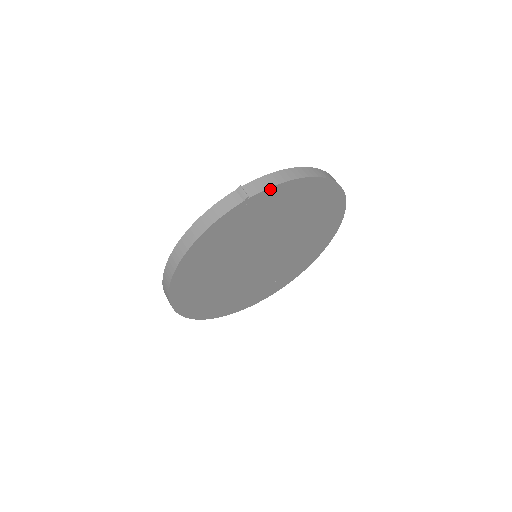
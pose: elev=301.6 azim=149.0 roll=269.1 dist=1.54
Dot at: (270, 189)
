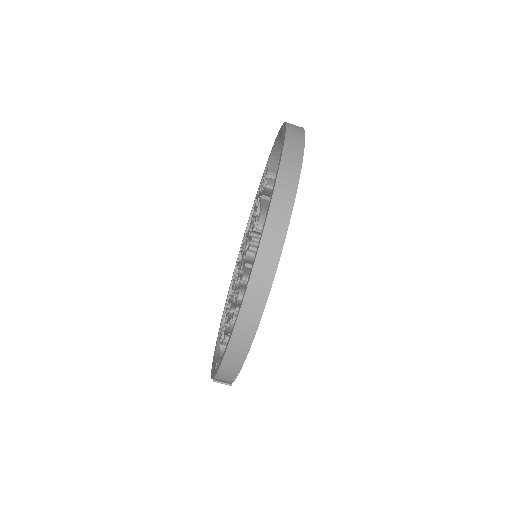
Dot at: (237, 373)
